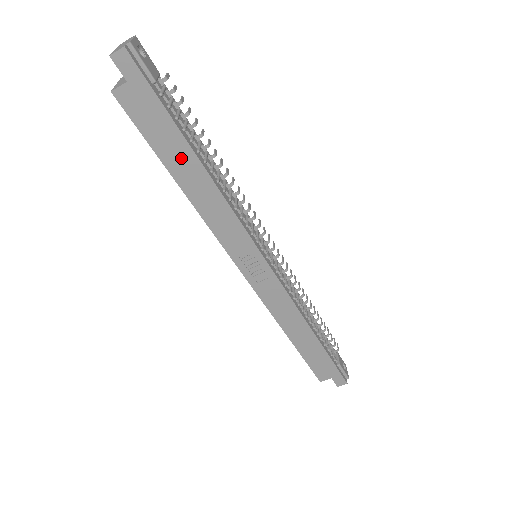
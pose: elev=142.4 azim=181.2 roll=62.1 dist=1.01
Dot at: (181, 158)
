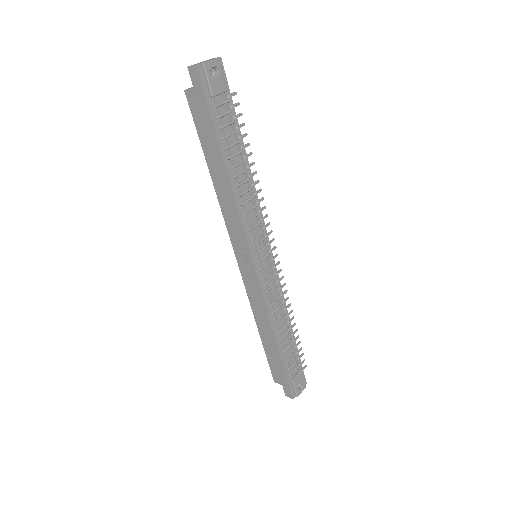
Dot at: (215, 157)
